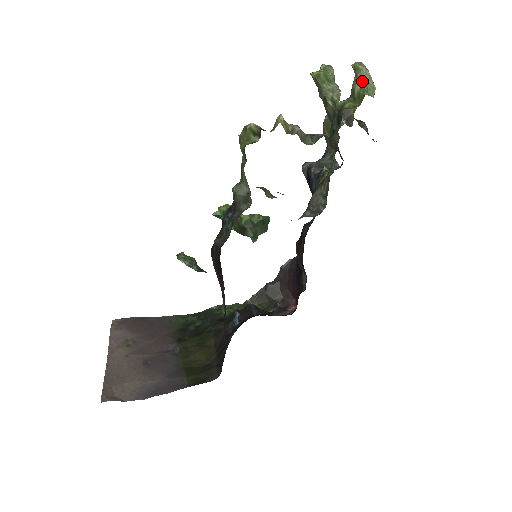
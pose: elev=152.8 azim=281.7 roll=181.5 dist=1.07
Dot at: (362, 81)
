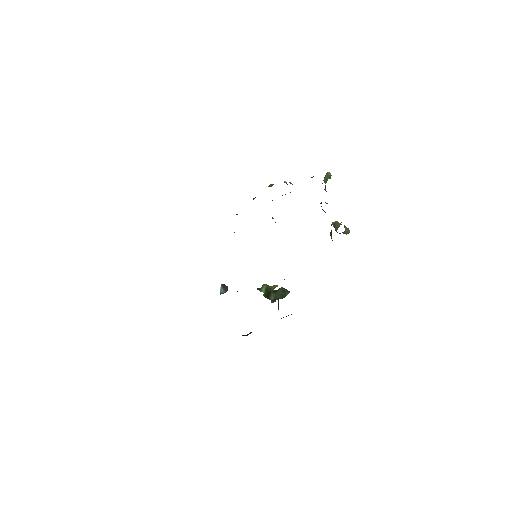
Dot at: occluded
